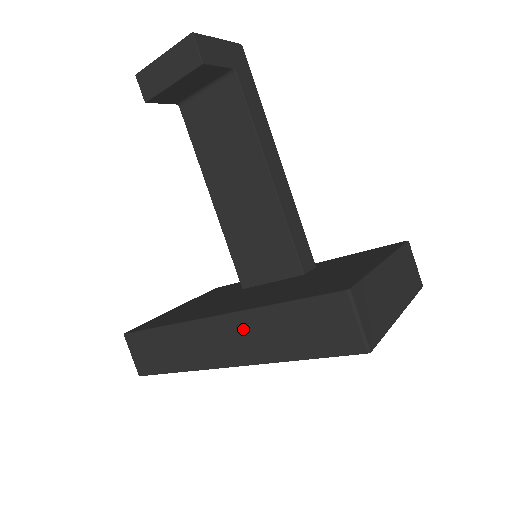
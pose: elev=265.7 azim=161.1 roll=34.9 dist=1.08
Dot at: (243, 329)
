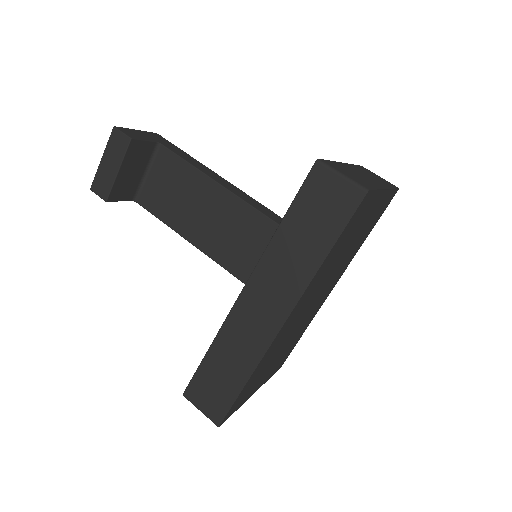
Dot at: (270, 276)
